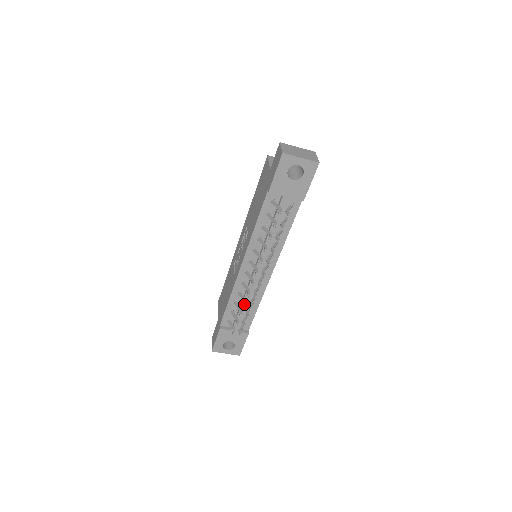
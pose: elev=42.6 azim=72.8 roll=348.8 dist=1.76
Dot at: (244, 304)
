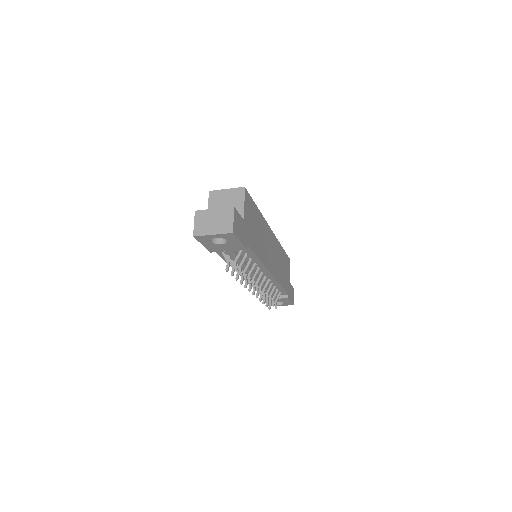
Dot at: (259, 300)
